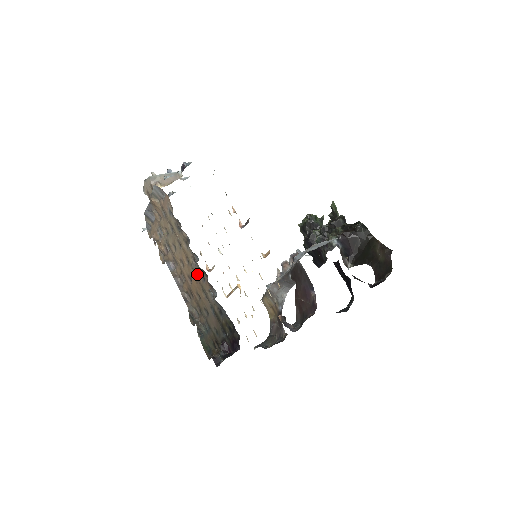
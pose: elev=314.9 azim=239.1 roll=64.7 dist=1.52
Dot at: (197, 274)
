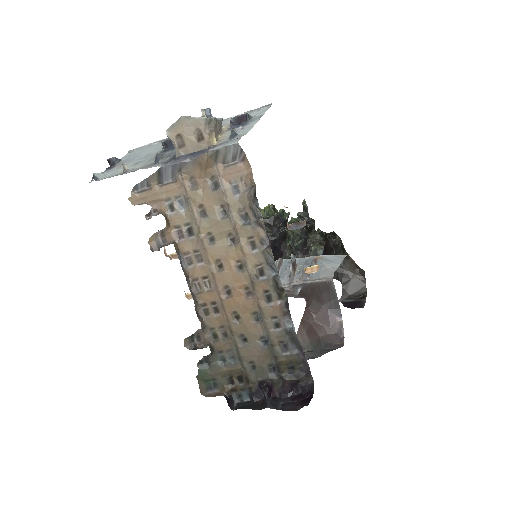
Dot at: (258, 291)
